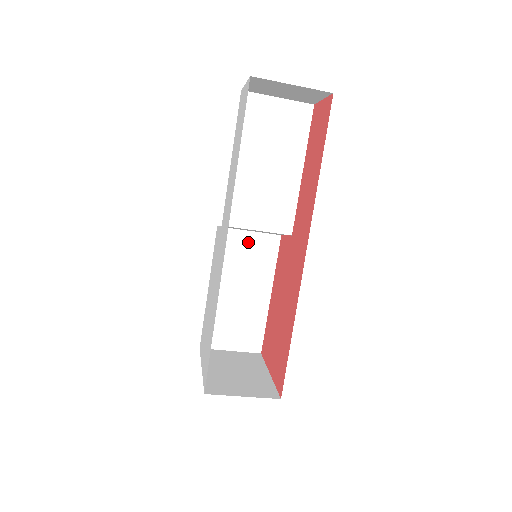
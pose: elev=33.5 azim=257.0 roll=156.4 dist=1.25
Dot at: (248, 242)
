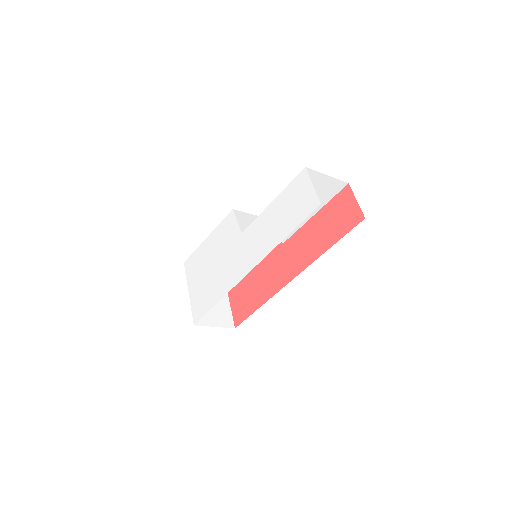
Dot at: (249, 220)
